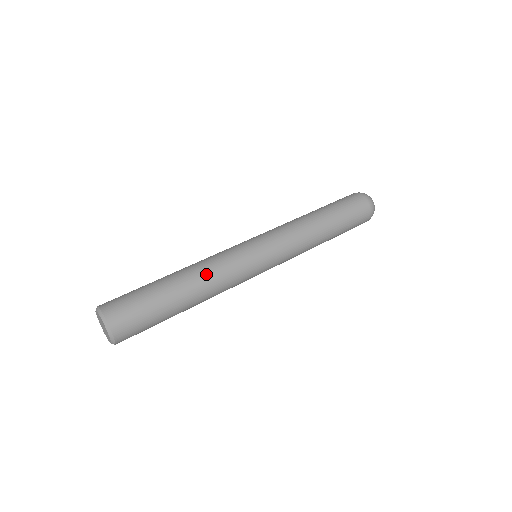
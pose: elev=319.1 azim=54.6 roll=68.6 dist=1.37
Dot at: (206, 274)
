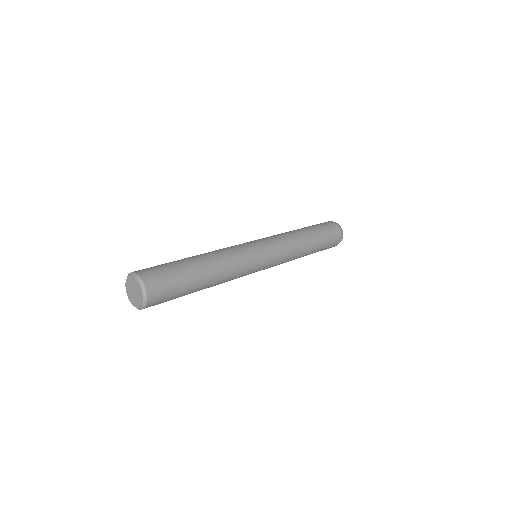
Dot at: (224, 264)
